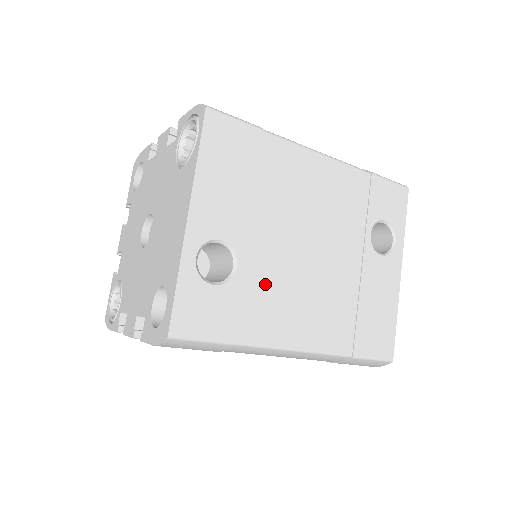
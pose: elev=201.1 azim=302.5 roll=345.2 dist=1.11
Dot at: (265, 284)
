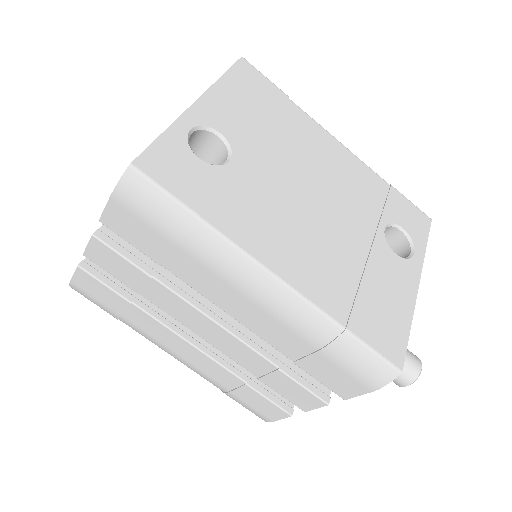
Dot at: (255, 194)
